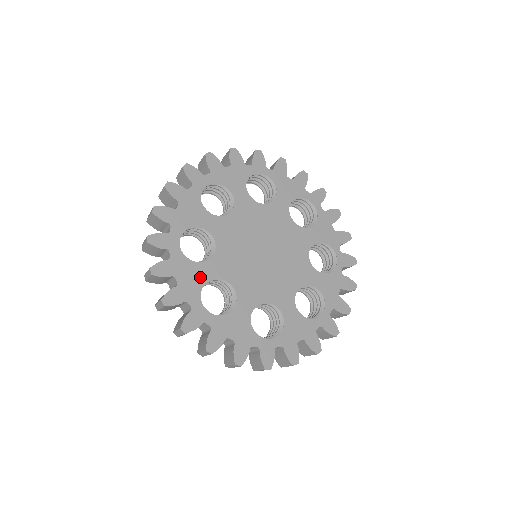
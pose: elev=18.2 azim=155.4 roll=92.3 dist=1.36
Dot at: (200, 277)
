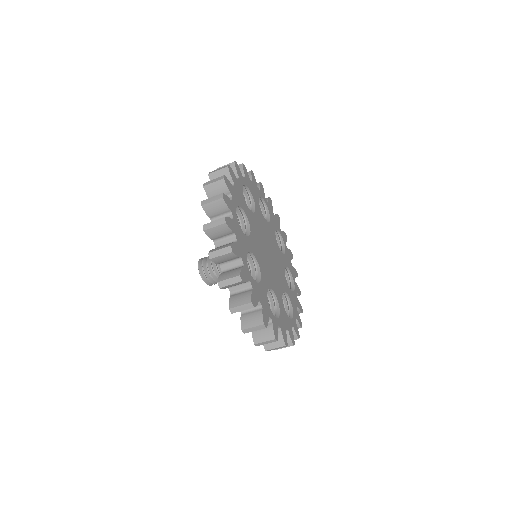
Dot at: (246, 245)
